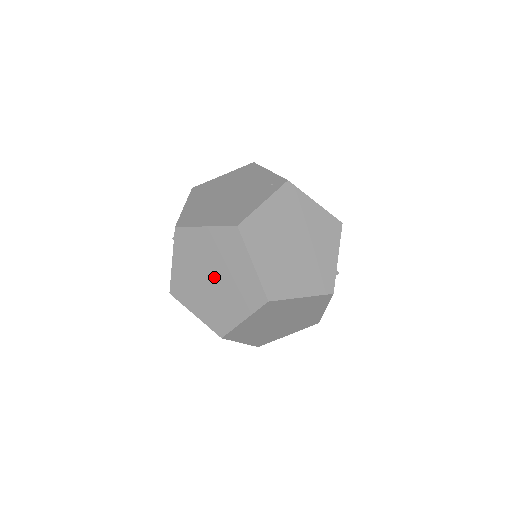
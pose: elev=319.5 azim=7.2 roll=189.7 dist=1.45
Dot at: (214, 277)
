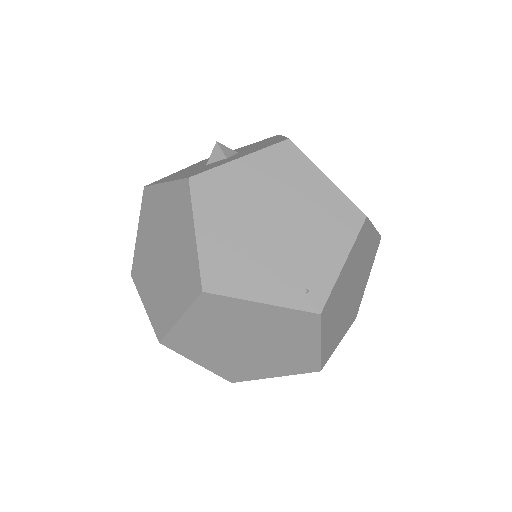
Dot at: (163, 257)
